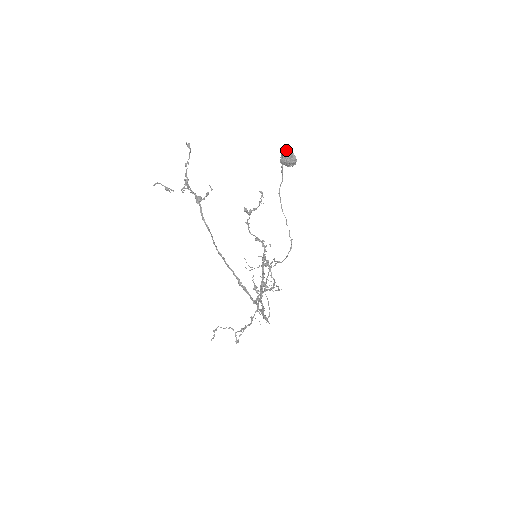
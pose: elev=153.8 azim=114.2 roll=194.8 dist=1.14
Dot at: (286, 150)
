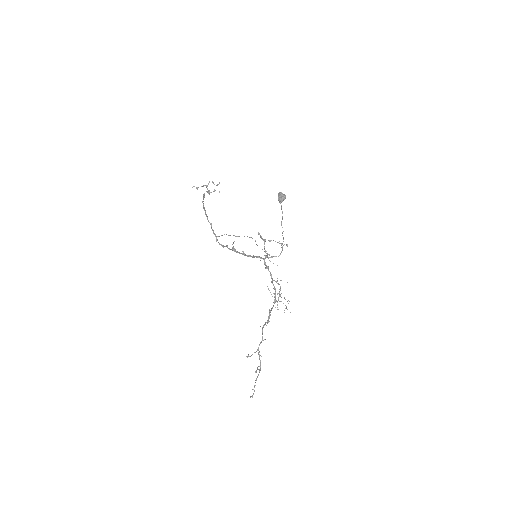
Dot at: occluded
